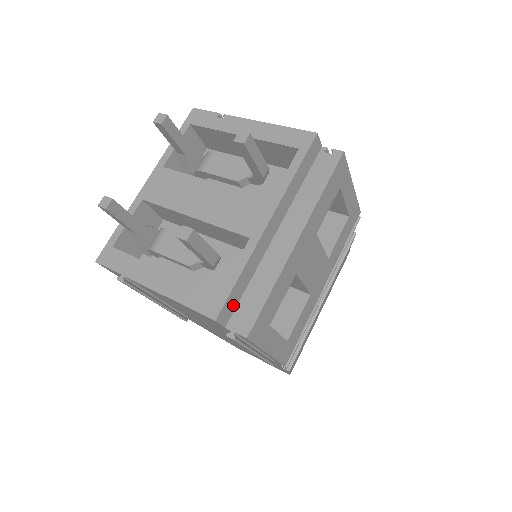
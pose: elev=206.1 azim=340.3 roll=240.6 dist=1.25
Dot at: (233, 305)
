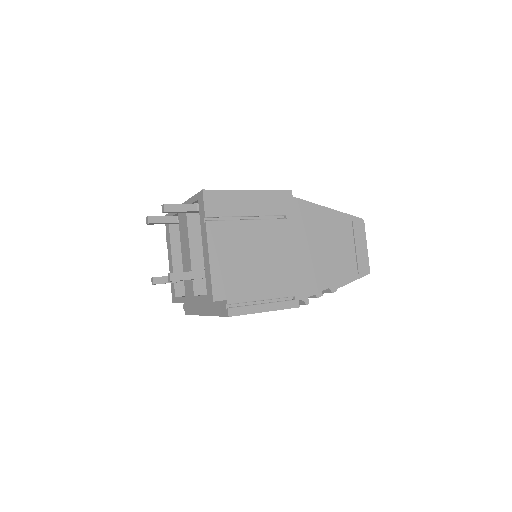
Dot at: occluded
